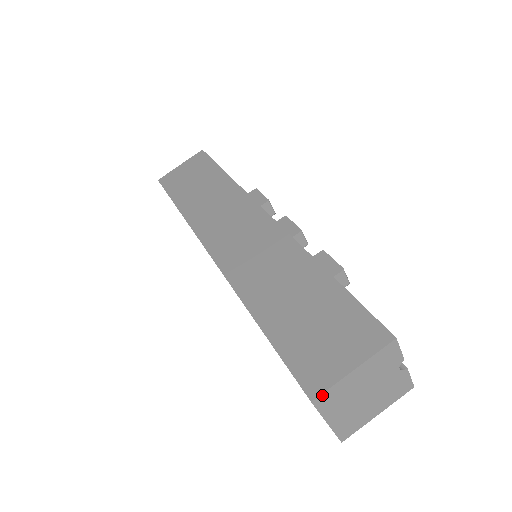
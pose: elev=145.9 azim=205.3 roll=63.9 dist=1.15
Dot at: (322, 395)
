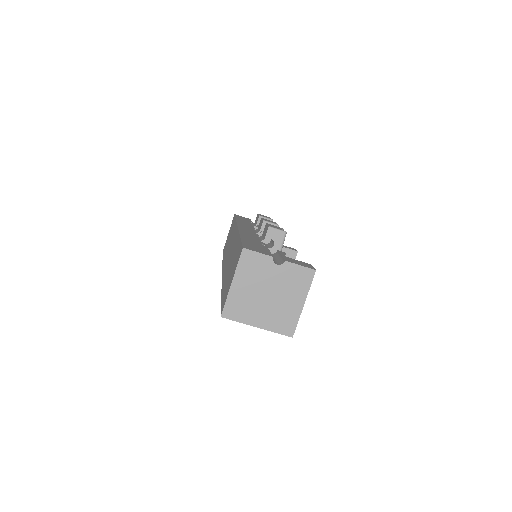
Dot at: (225, 309)
